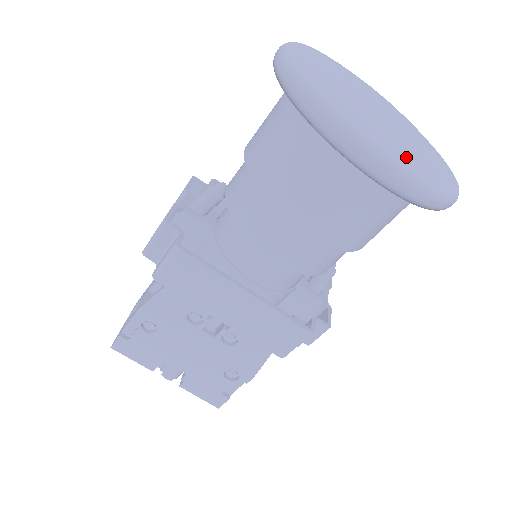
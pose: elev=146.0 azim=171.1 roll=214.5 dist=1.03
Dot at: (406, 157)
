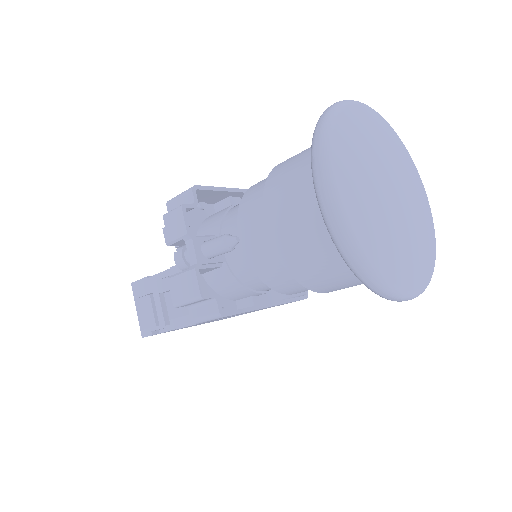
Dot at: (423, 271)
